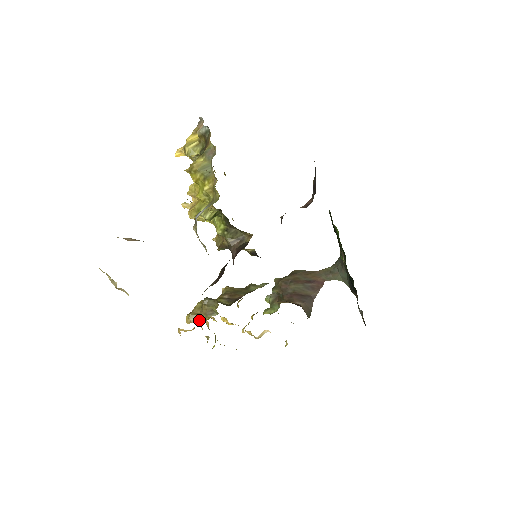
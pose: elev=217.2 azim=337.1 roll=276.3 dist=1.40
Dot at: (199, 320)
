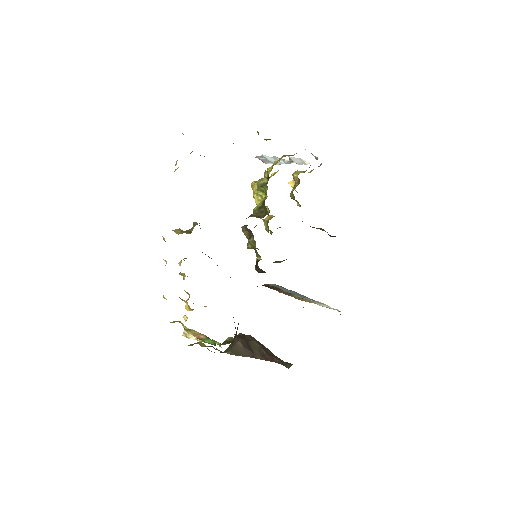
Dot at: (178, 233)
